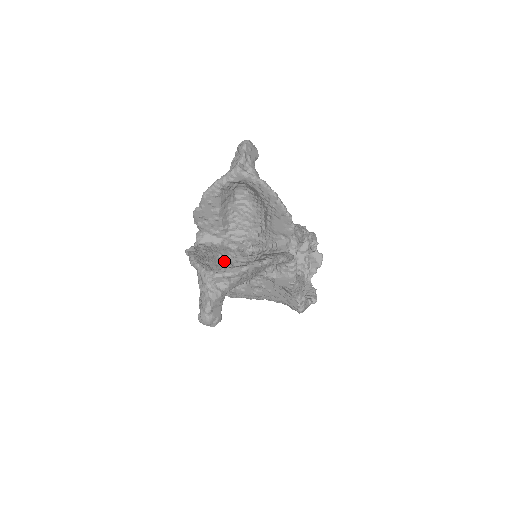
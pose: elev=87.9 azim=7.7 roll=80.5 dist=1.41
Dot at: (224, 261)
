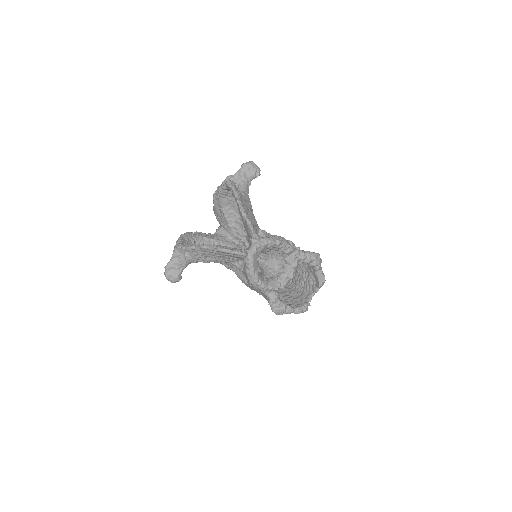
Dot at: occluded
